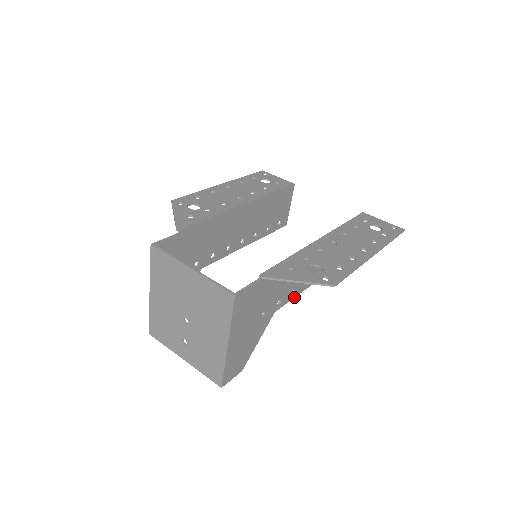
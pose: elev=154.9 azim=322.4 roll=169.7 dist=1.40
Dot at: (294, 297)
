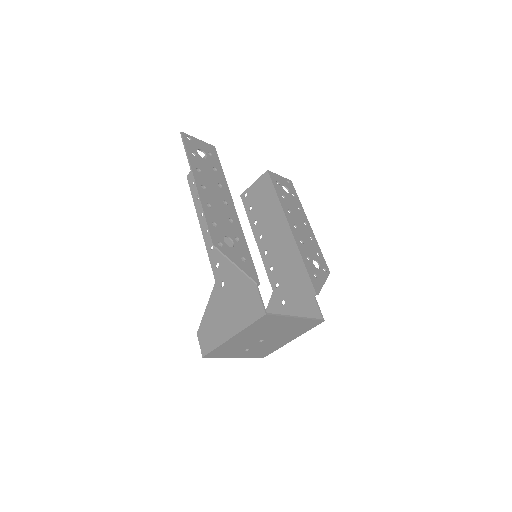
Dot at: (266, 269)
